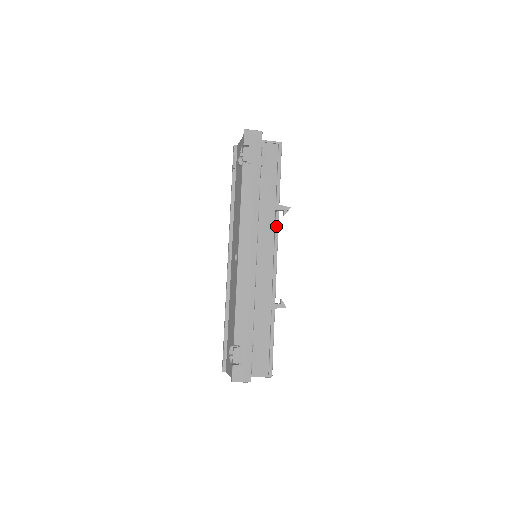
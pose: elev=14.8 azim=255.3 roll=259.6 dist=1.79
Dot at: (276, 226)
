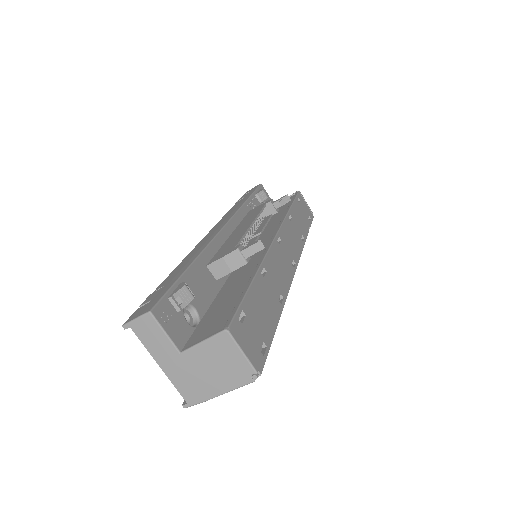
Dot at: (280, 222)
